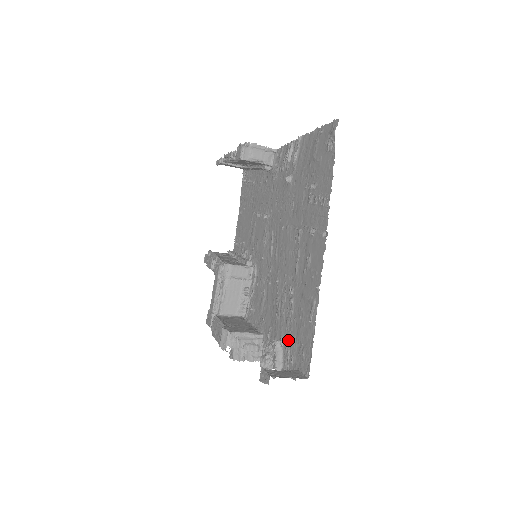
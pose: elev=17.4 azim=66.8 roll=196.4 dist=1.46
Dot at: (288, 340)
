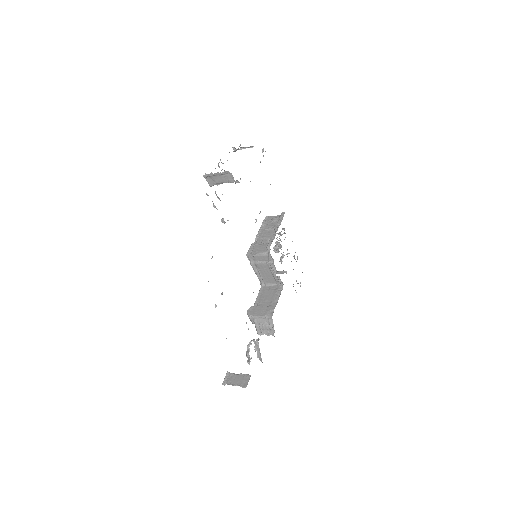
Dot at: occluded
